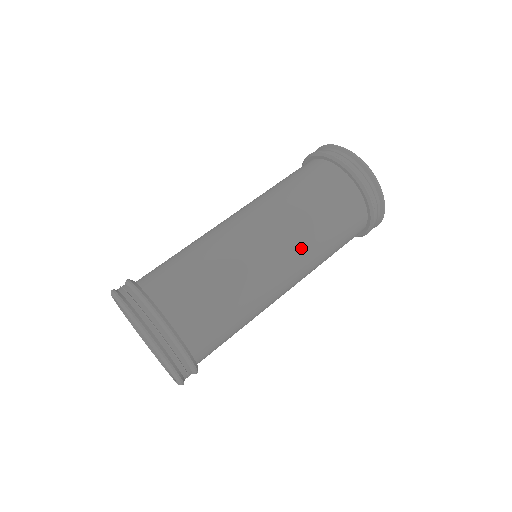
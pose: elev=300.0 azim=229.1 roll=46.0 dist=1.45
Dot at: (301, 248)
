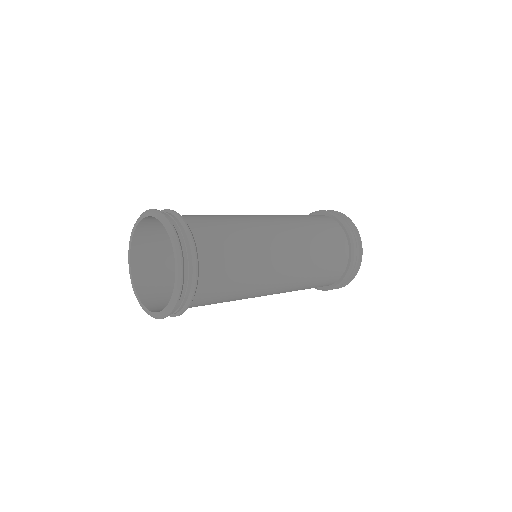
Dot at: (288, 223)
